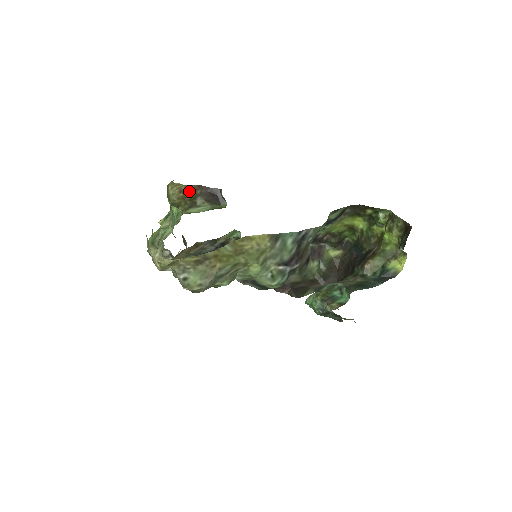
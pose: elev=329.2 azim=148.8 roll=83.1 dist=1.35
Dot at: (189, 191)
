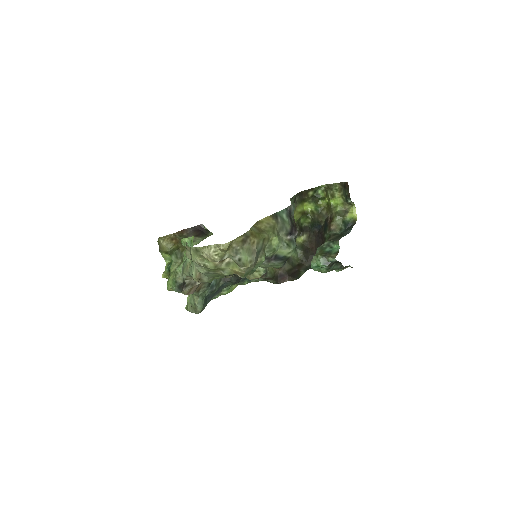
Dot at: (178, 236)
